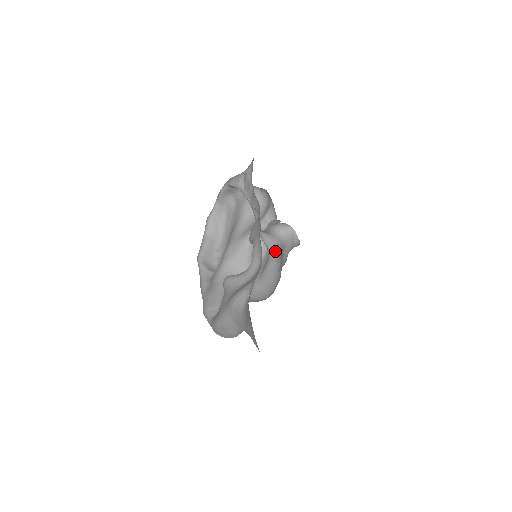
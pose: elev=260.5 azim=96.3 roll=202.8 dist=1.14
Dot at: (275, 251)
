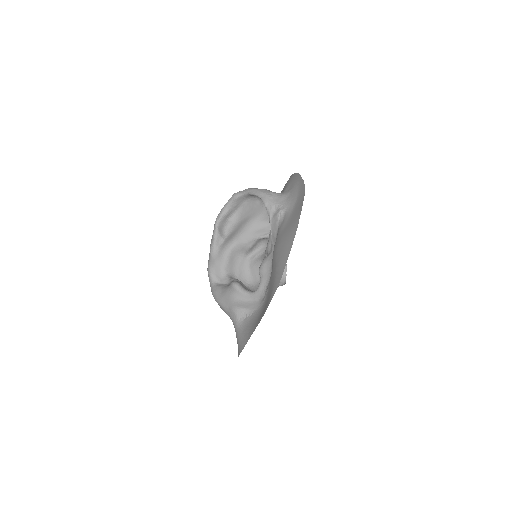
Dot at: occluded
